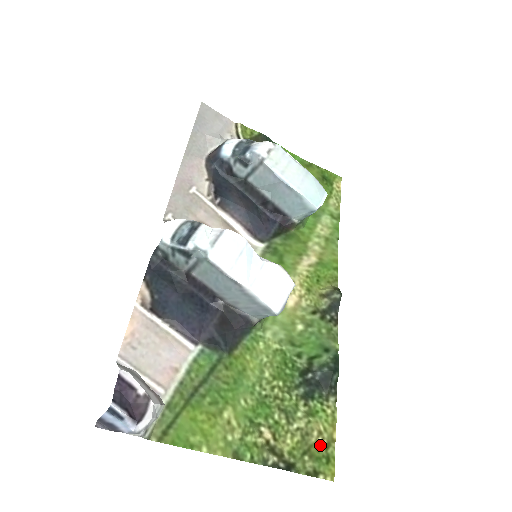
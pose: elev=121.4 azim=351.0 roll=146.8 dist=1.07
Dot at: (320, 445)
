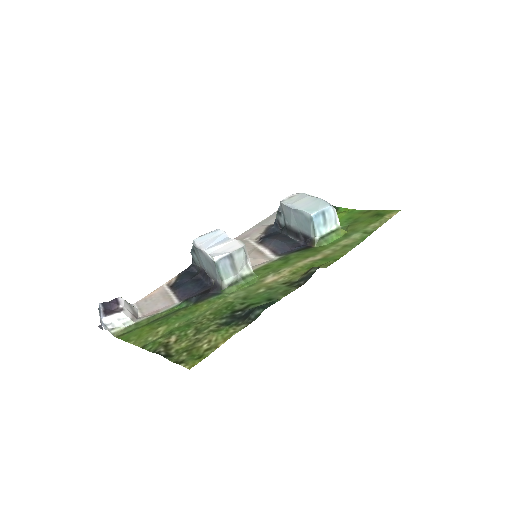
Dot at: (202, 348)
